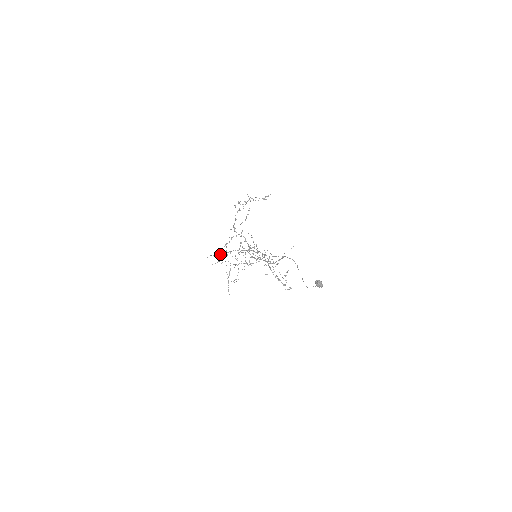
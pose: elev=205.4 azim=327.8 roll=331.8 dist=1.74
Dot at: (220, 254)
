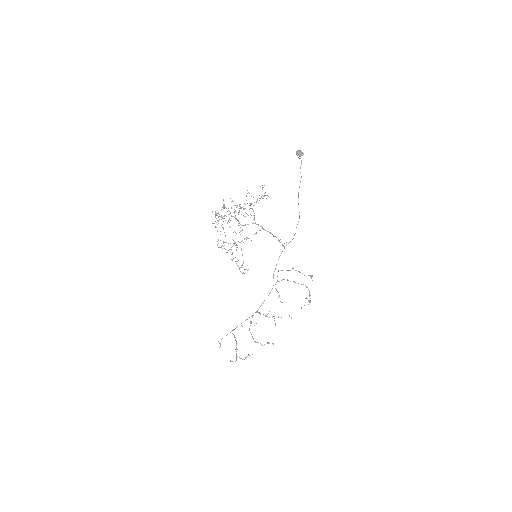
Dot at: (231, 331)
